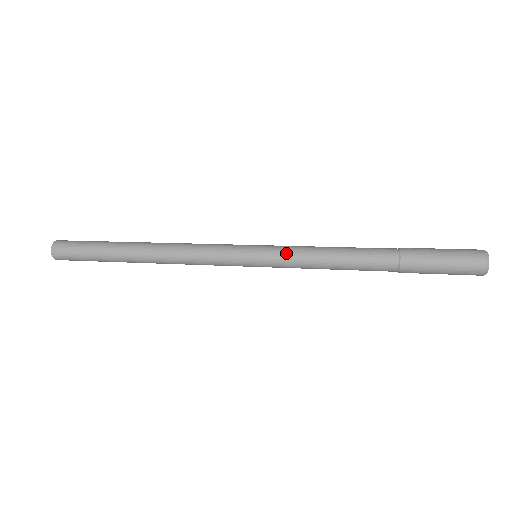
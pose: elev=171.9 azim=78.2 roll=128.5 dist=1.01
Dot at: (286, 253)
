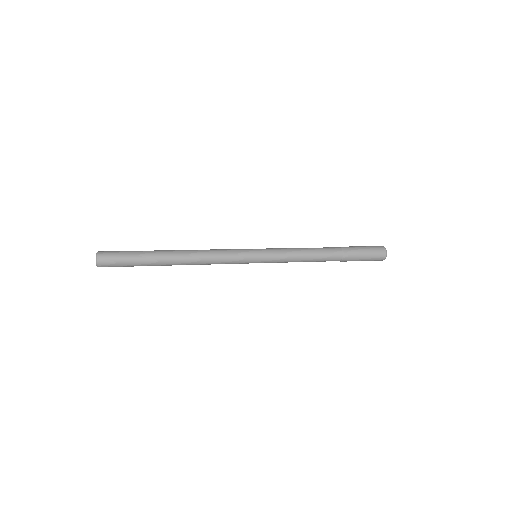
Dot at: (278, 255)
